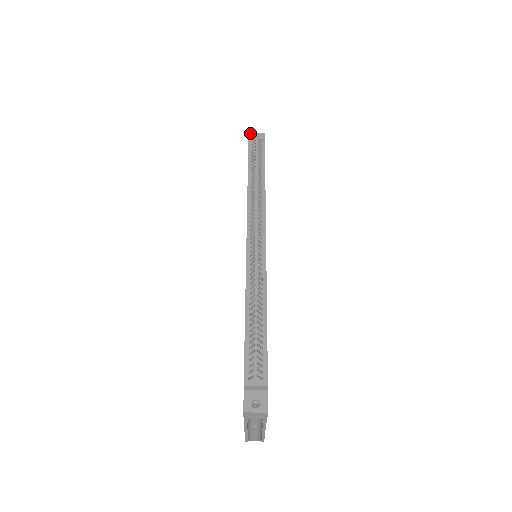
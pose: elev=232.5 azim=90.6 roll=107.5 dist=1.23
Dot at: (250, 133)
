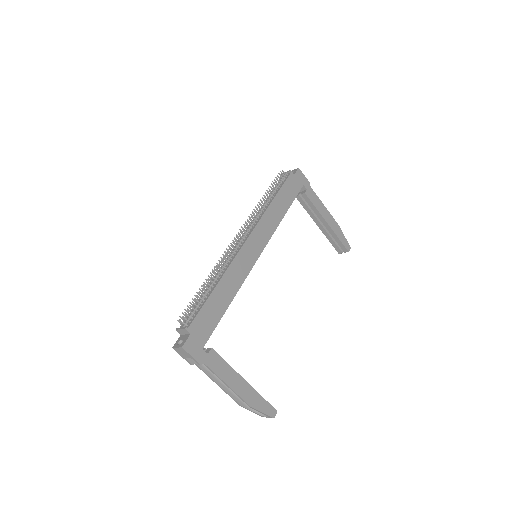
Dot at: occluded
